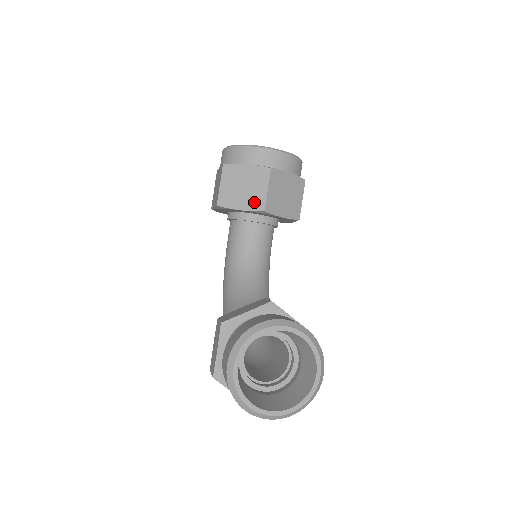
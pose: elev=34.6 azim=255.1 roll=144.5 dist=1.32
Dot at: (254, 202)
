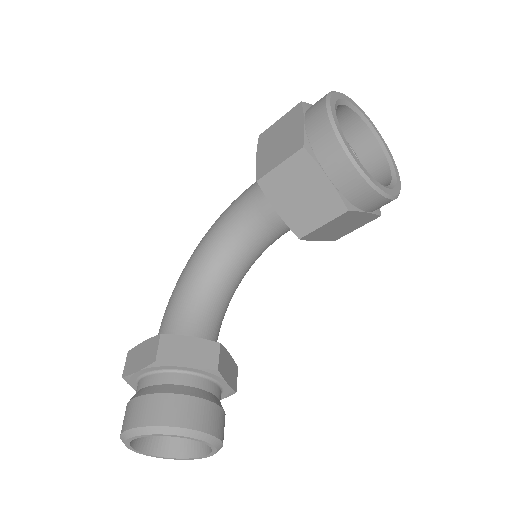
Dot at: (298, 221)
